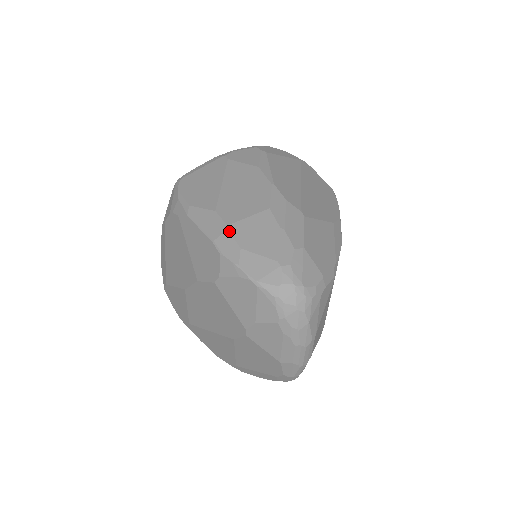
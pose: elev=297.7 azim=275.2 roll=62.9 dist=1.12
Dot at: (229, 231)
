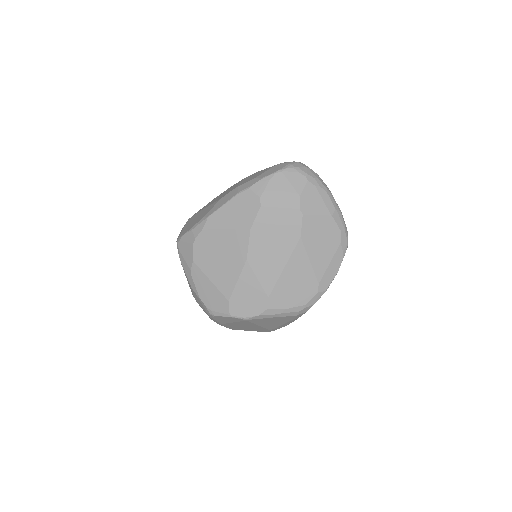
Dot at: (240, 185)
